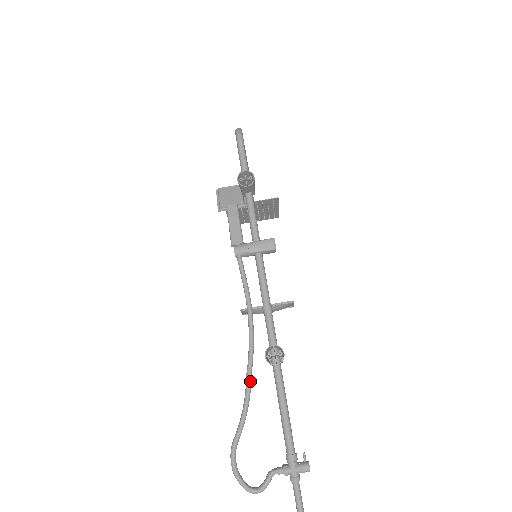
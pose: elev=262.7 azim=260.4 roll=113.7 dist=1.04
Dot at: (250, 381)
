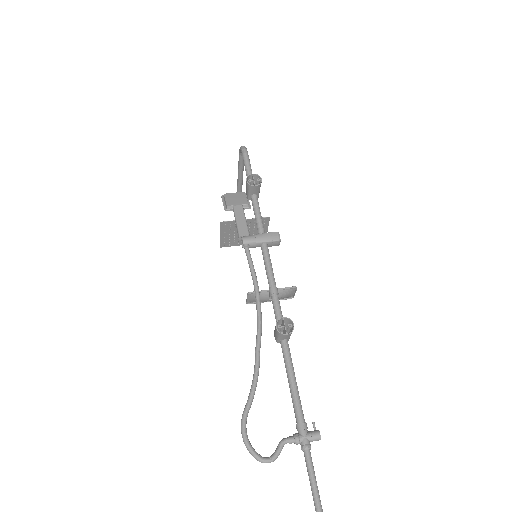
Dot at: (259, 355)
